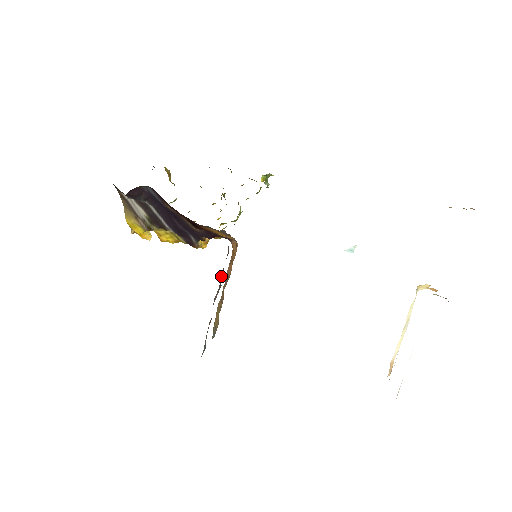
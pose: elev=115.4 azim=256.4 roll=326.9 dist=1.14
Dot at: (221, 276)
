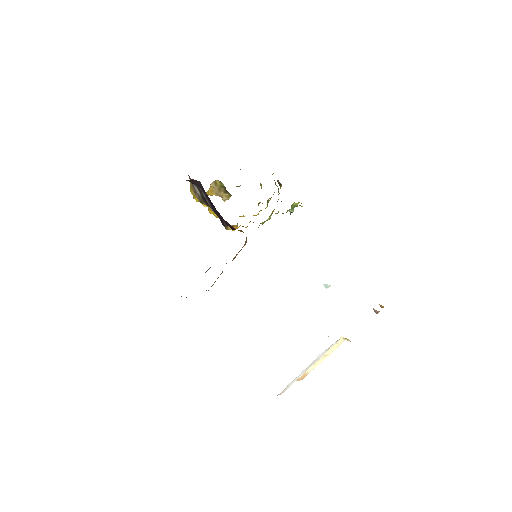
Dot at: occluded
